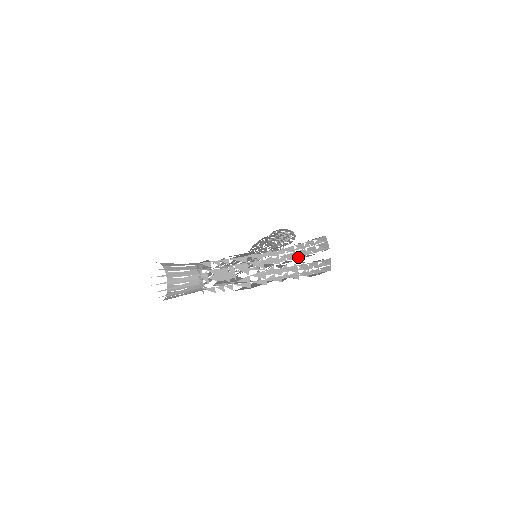
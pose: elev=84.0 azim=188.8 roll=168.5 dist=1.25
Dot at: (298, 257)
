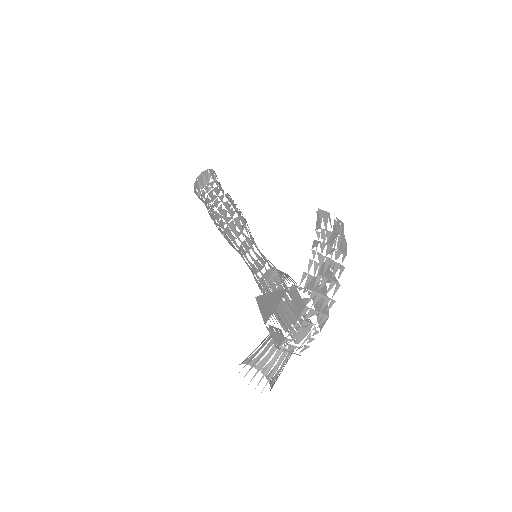
Dot at: occluded
